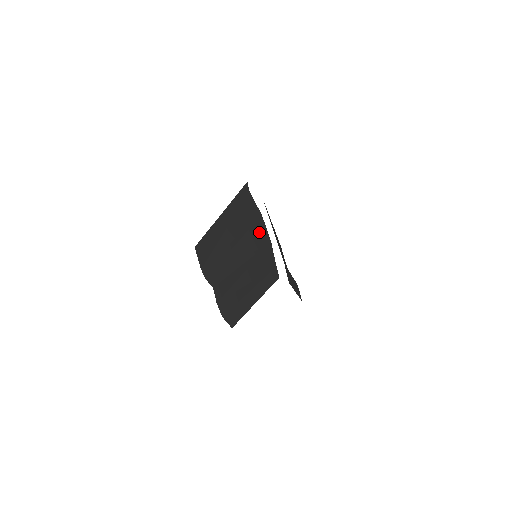
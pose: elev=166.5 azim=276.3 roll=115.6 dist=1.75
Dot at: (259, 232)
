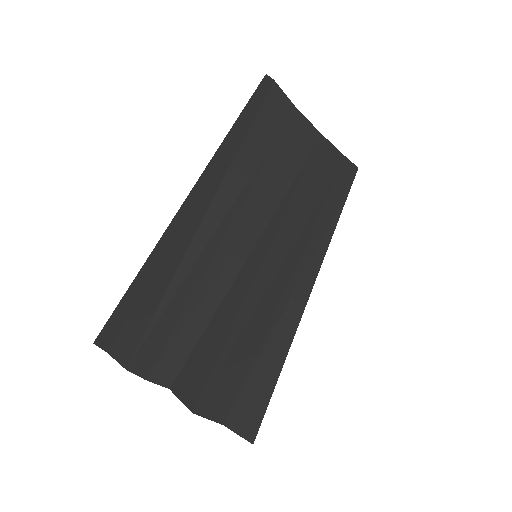
Dot at: (295, 137)
